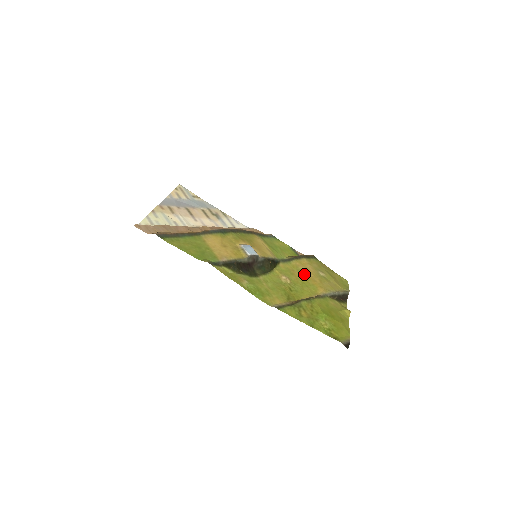
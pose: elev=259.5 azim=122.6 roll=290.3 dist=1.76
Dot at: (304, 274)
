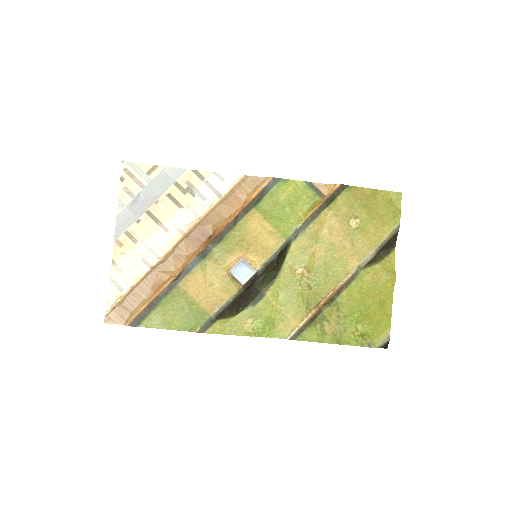
Dot at: (327, 244)
